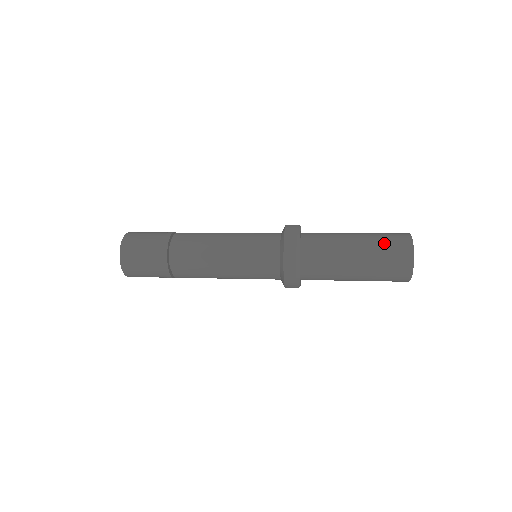
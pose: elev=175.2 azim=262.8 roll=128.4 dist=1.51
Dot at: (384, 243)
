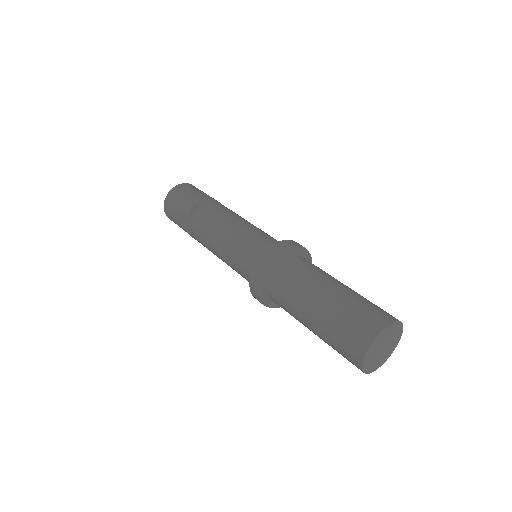
Dot at: (341, 326)
